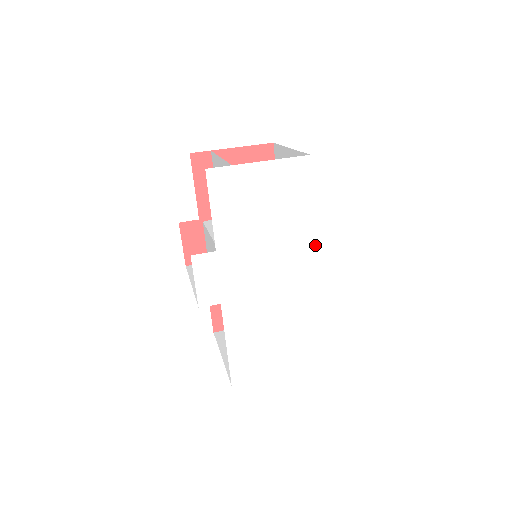
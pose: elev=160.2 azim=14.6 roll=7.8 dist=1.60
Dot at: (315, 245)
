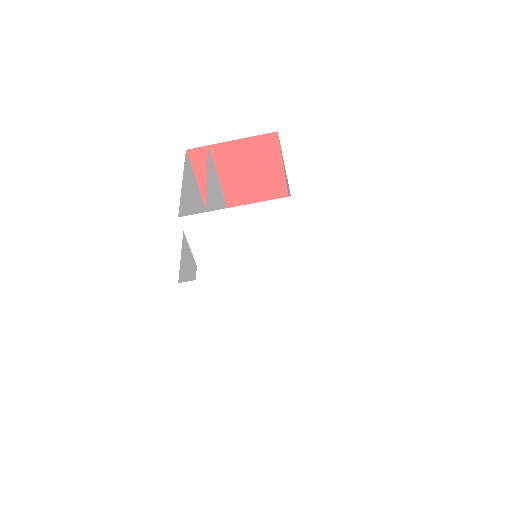
Dot at: (304, 270)
